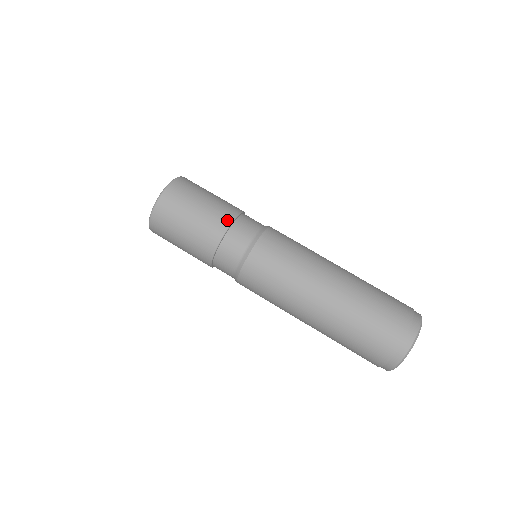
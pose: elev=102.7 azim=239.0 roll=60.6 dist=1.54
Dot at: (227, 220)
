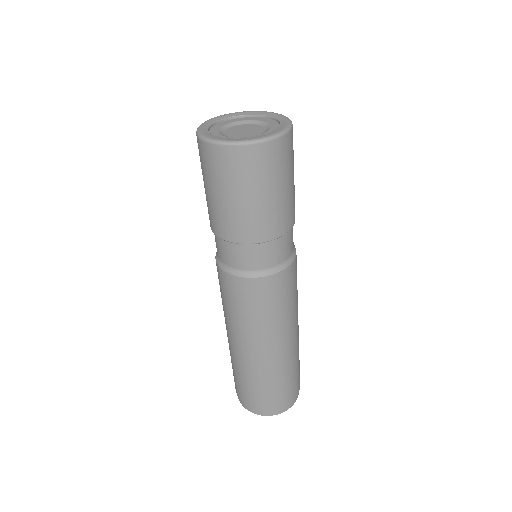
Dot at: (253, 238)
